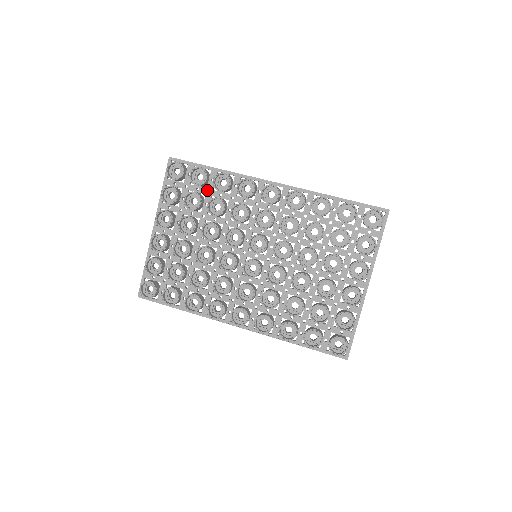
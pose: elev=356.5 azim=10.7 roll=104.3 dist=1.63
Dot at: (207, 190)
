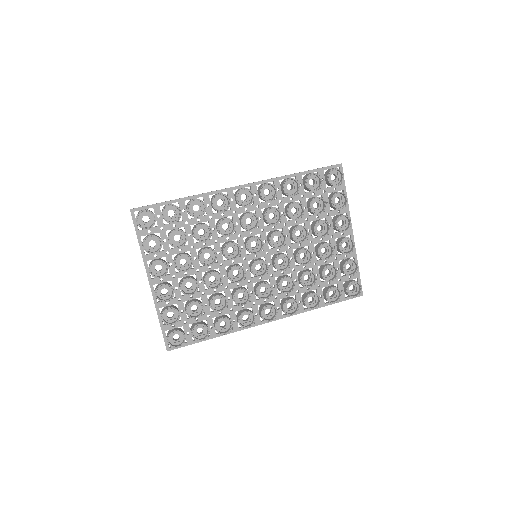
Dot at: (184, 222)
